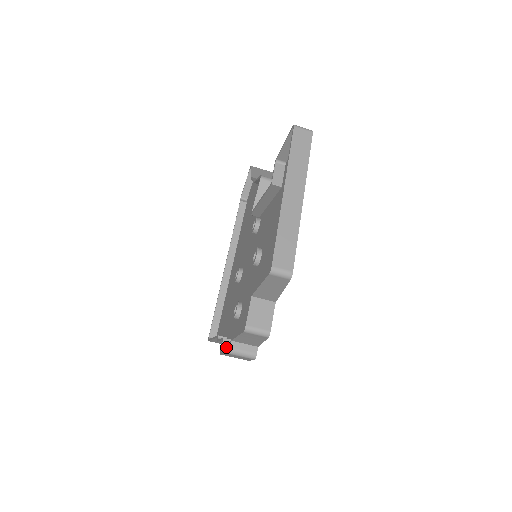
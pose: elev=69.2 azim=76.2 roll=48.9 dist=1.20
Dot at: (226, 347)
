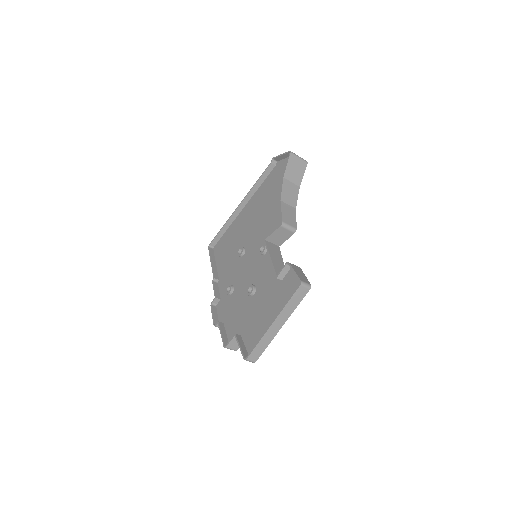
Dot at: (215, 302)
